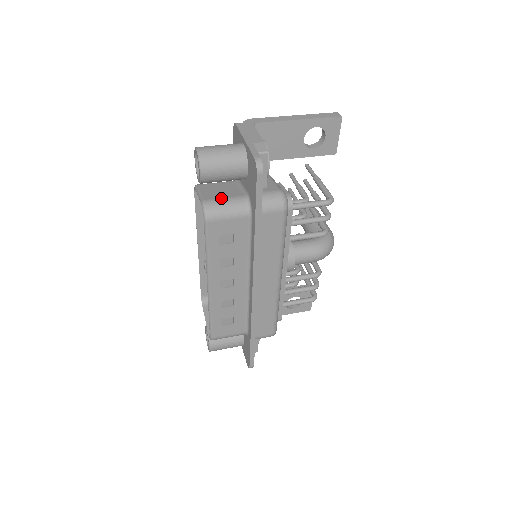
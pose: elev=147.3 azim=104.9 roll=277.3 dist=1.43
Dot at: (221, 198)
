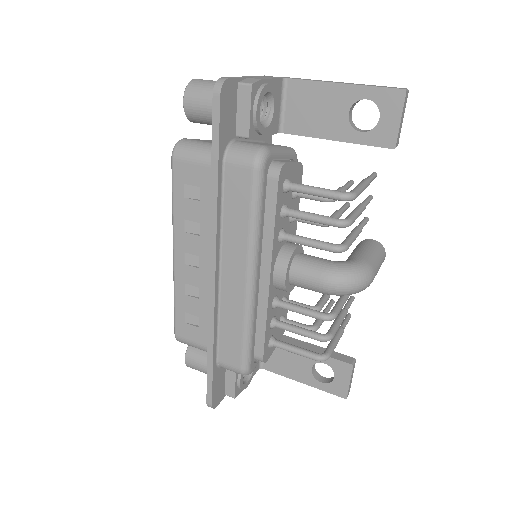
Dot at: (202, 141)
